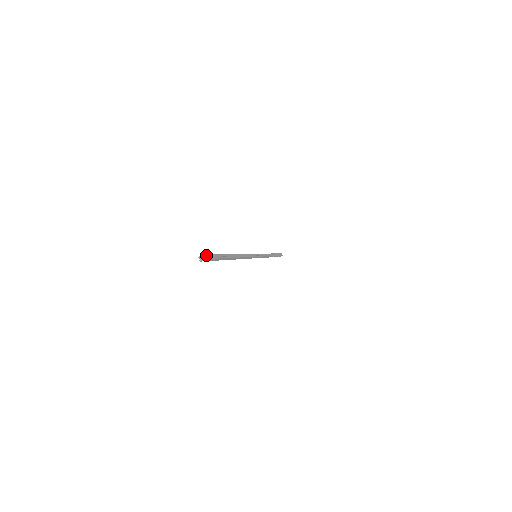
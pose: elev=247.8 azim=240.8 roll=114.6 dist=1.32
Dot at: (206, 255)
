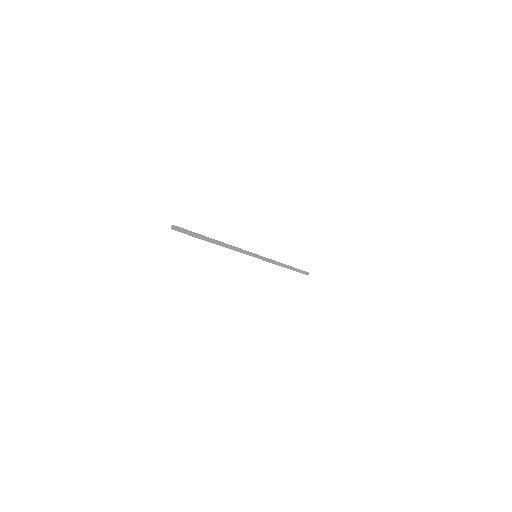
Dot at: (176, 226)
